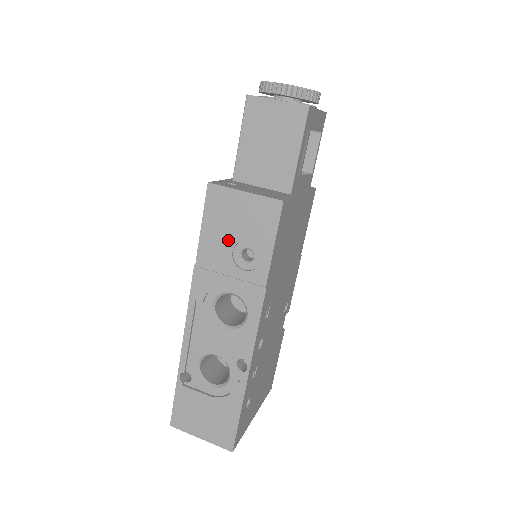
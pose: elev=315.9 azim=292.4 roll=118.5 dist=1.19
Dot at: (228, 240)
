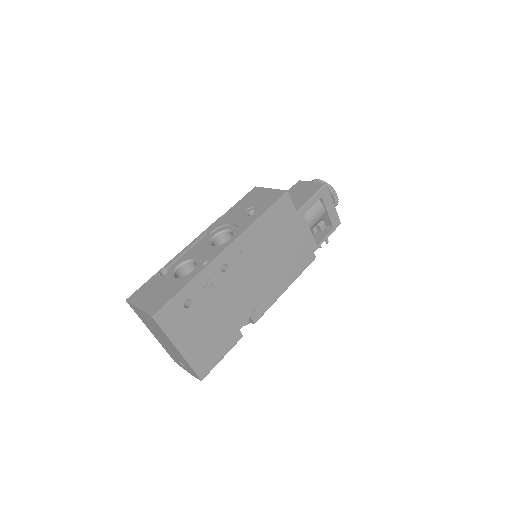
Dot at: (247, 206)
